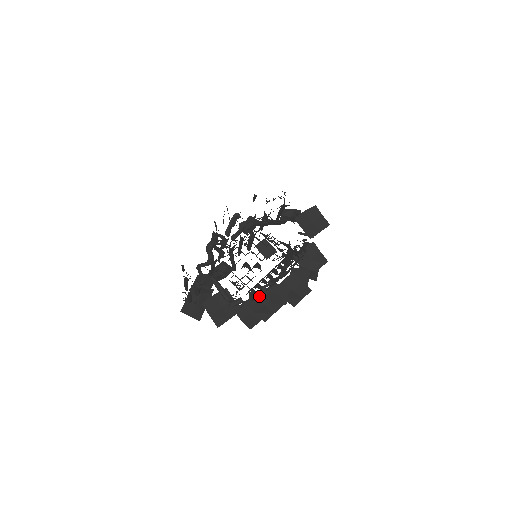
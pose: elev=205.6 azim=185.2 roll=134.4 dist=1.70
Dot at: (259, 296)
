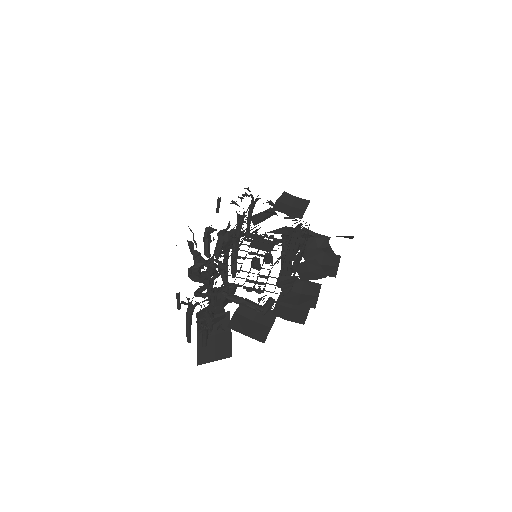
Dot at: (292, 280)
